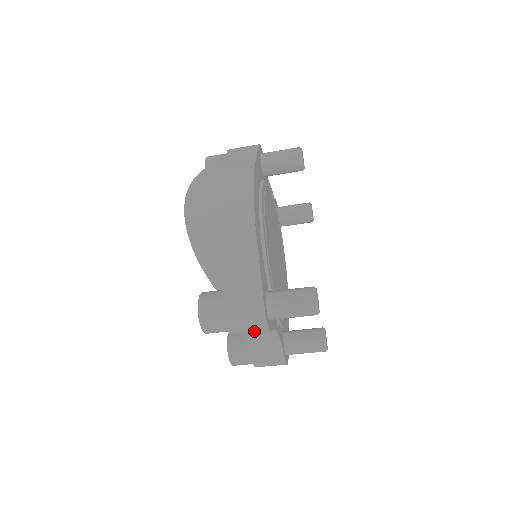
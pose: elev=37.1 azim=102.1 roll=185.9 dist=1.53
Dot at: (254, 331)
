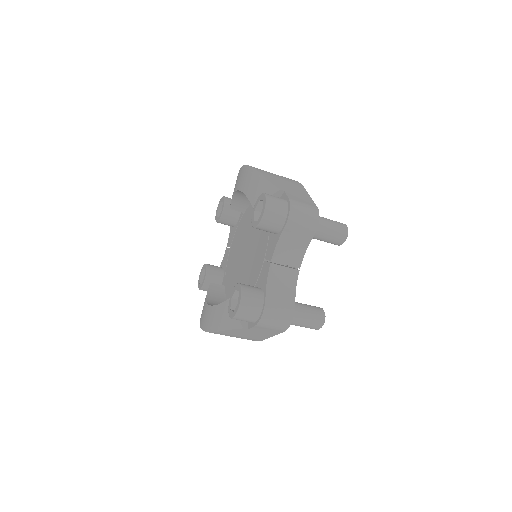
Dot at: (306, 223)
